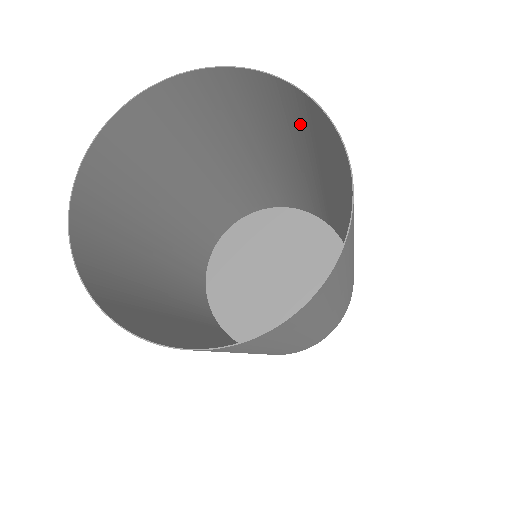
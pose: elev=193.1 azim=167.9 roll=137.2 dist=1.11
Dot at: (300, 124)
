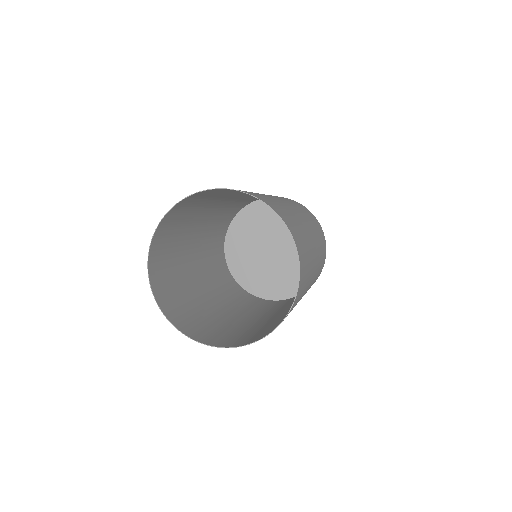
Dot at: (298, 233)
